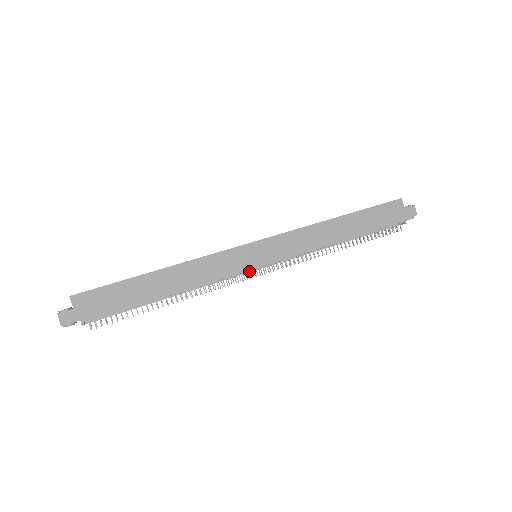
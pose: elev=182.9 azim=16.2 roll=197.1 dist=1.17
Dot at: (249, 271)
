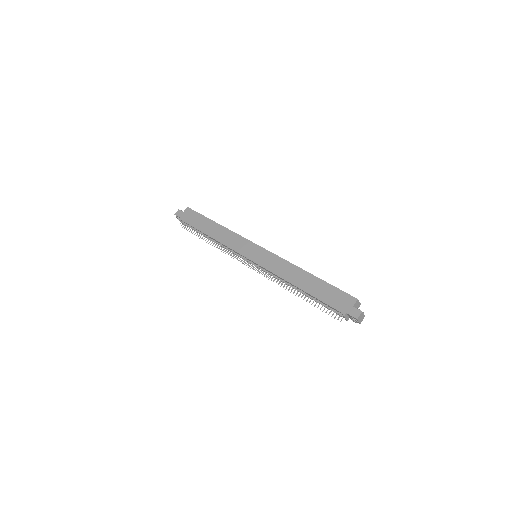
Dot at: (244, 258)
